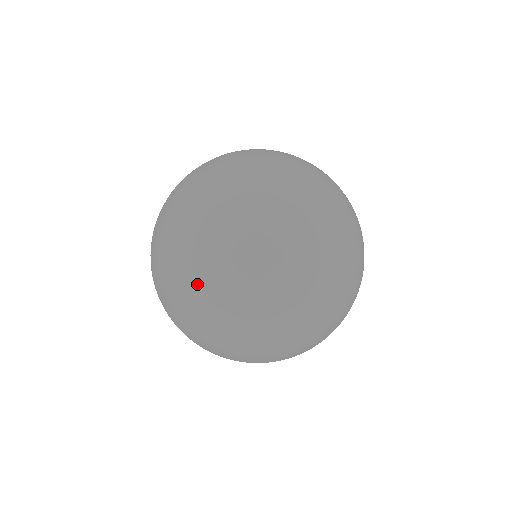
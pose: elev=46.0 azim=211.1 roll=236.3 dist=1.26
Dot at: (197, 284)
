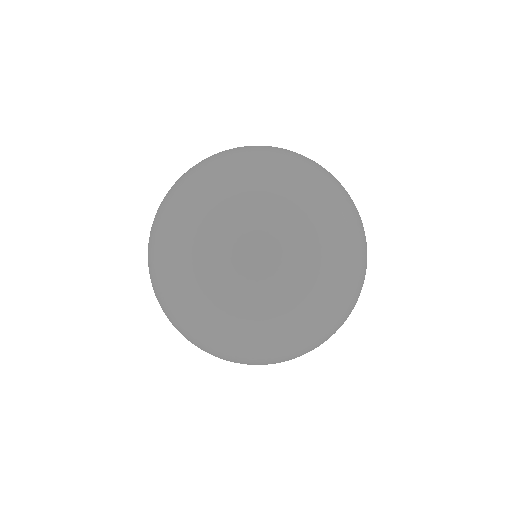
Dot at: (199, 205)
